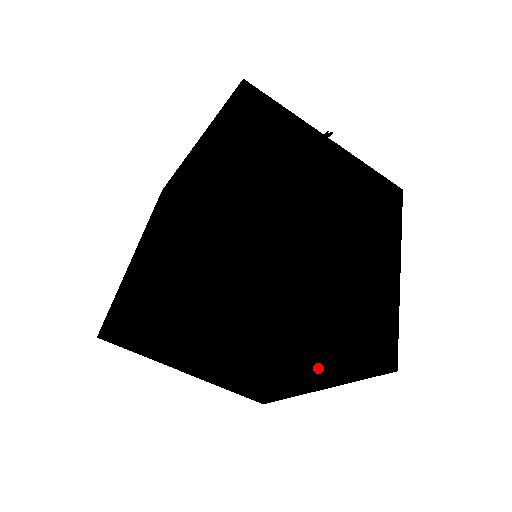
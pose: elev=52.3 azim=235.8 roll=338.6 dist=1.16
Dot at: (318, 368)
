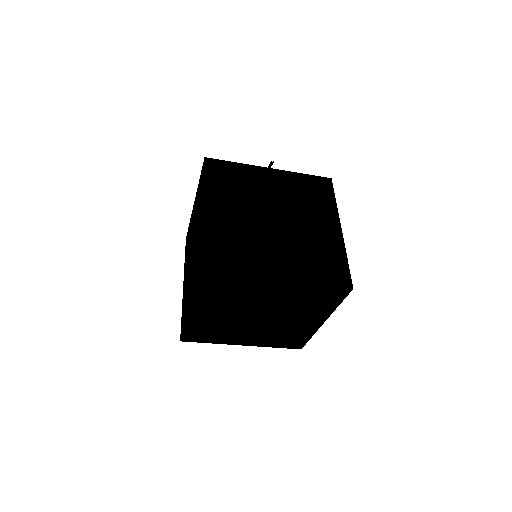
Dot at: (312, 306)
